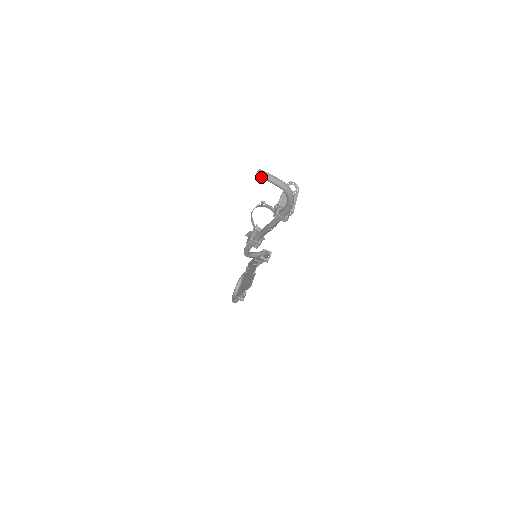
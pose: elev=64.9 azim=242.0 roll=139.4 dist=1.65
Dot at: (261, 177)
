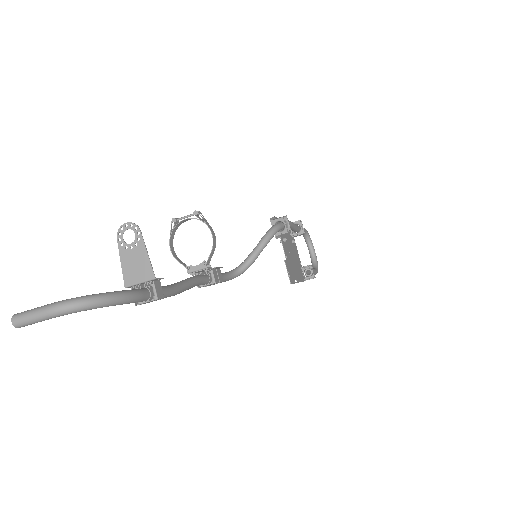
Dot at: (26, 325)
